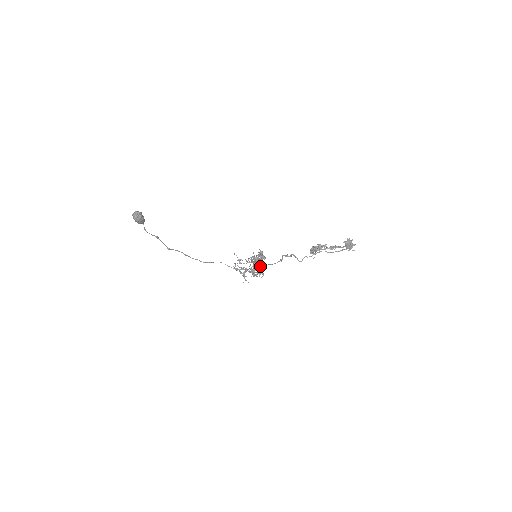
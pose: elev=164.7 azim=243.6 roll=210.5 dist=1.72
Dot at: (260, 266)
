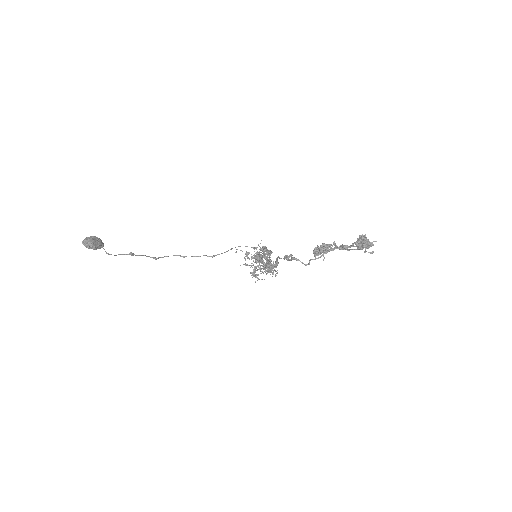
Dot at: occluded
